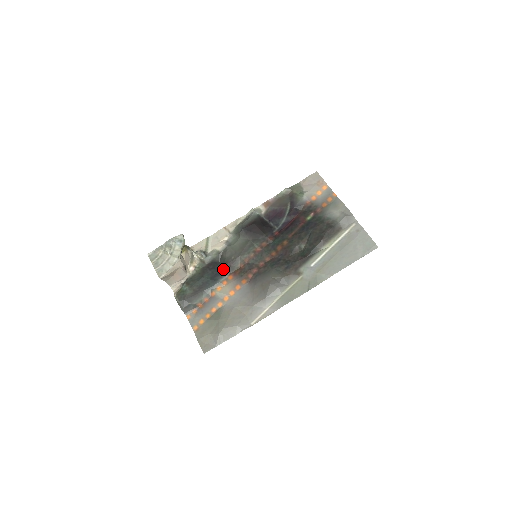
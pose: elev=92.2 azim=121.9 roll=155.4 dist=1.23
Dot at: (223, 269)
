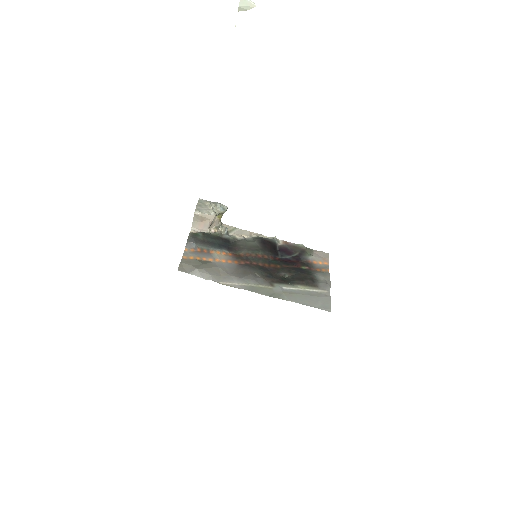
Dot at: (230, 247)
